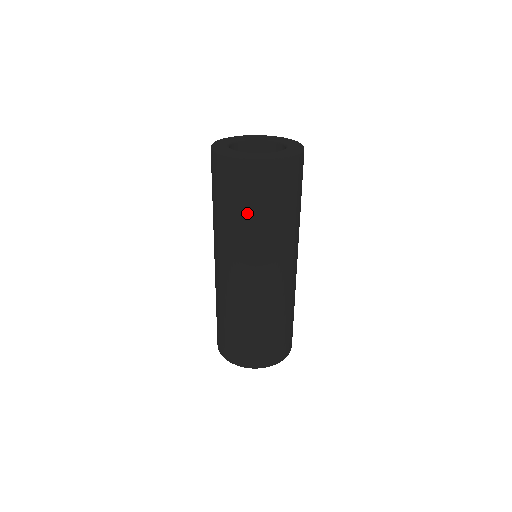
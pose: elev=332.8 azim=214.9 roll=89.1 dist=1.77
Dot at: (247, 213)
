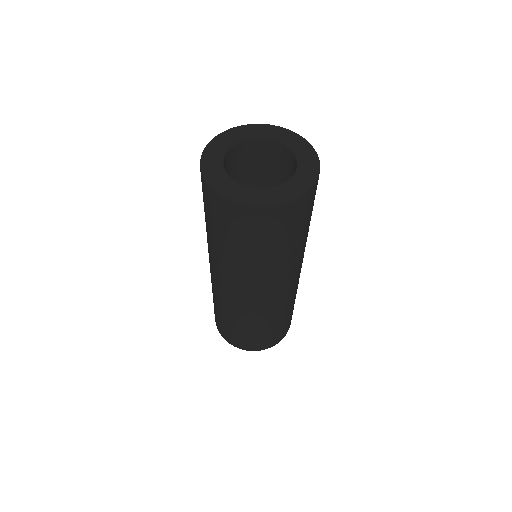
Dot at: (216, 234)
